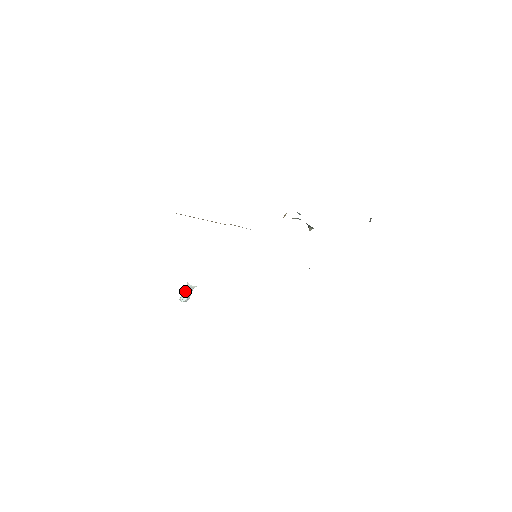
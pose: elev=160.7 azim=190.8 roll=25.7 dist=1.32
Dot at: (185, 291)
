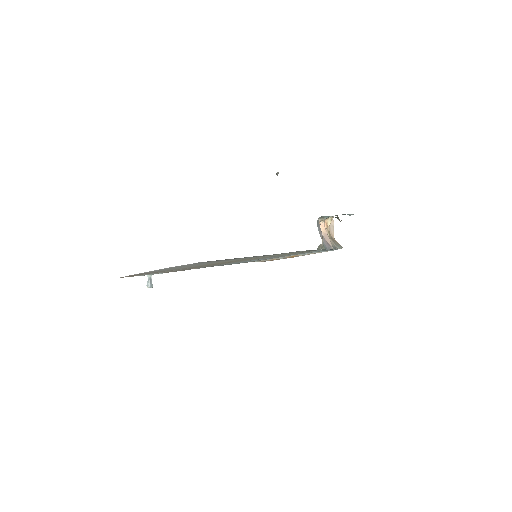
Dot at: (148, 281)
